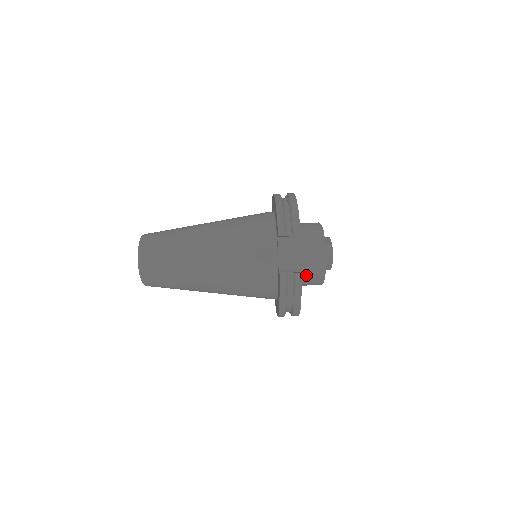
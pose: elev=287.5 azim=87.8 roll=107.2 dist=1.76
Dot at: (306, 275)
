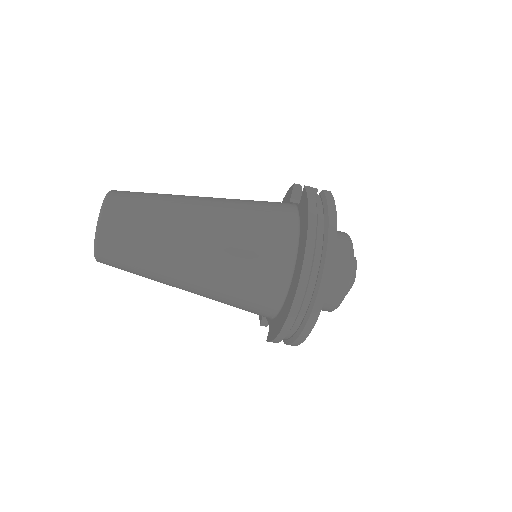
Dot at: occluded
